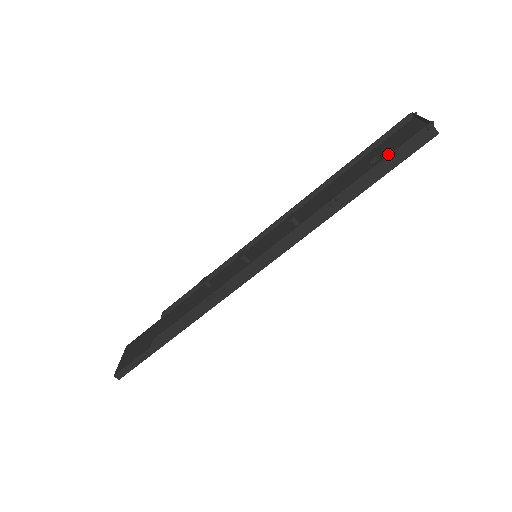
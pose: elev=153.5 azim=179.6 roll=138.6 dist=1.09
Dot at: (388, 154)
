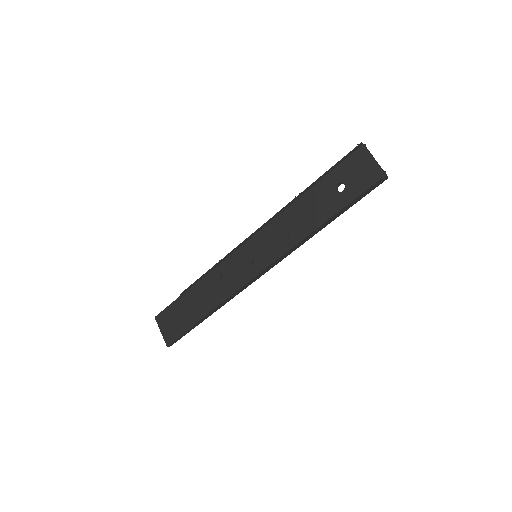
Dot at: (352, 188)
